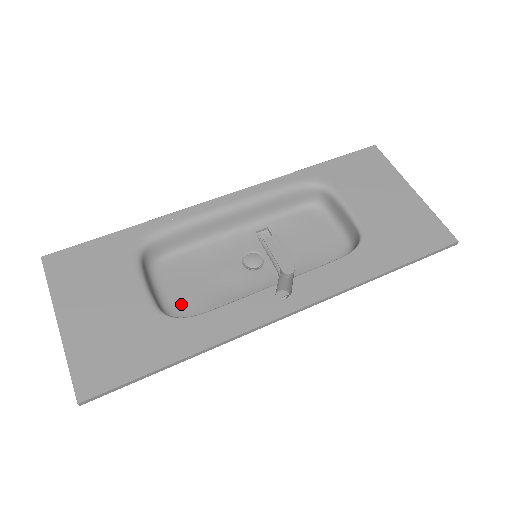
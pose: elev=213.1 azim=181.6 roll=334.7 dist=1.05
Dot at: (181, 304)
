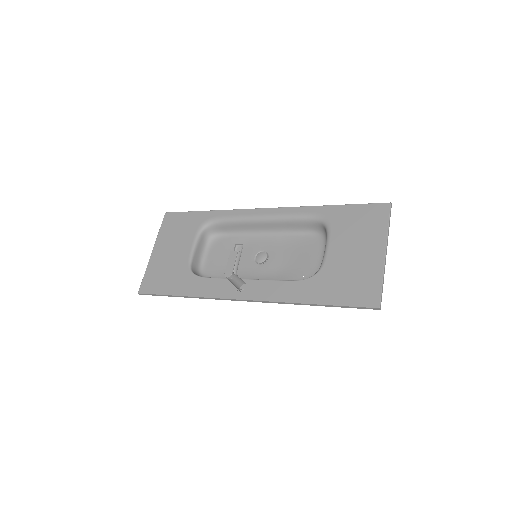
Dot at: (211, 266)
